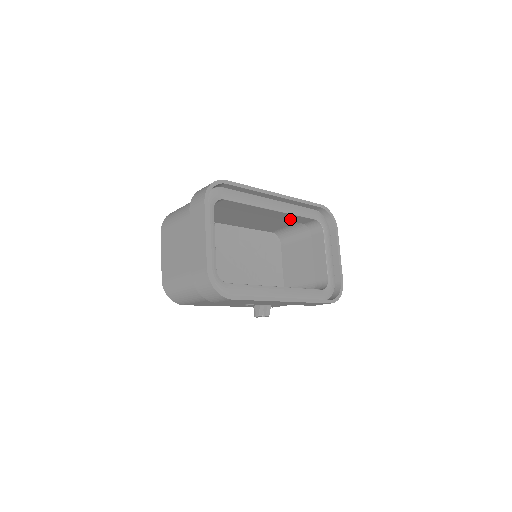
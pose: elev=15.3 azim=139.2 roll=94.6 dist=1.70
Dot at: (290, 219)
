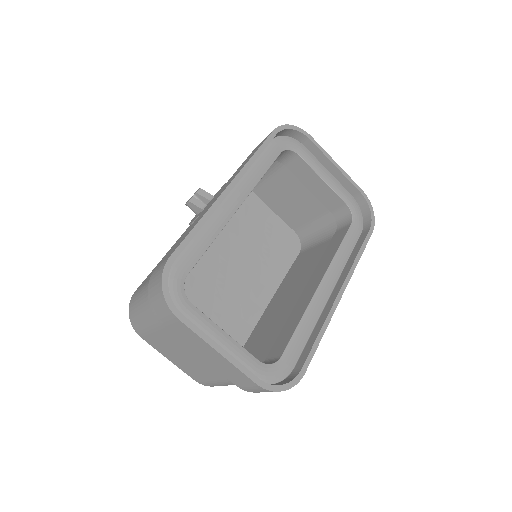
Dot at: occluded
